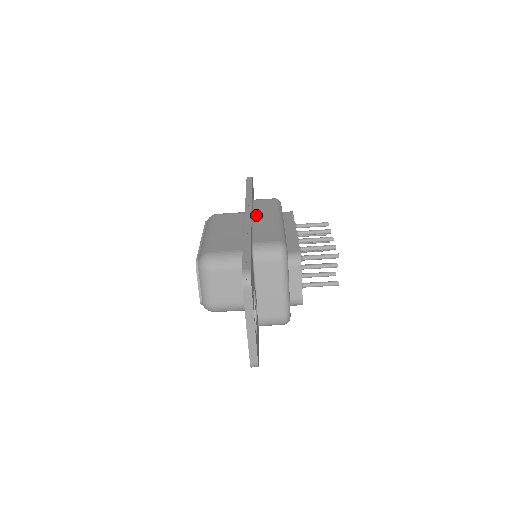
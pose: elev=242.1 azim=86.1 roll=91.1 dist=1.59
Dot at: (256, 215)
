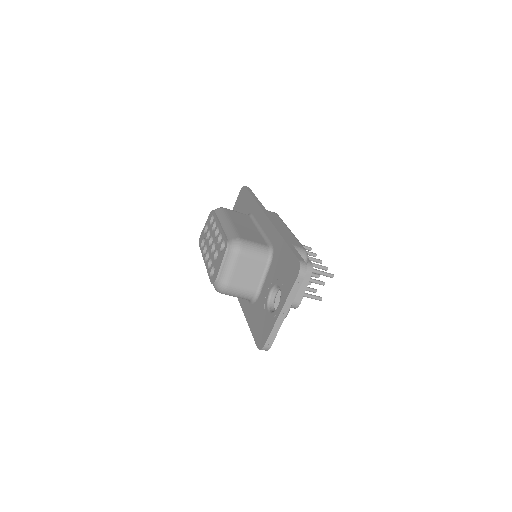
Dot at: occluded
